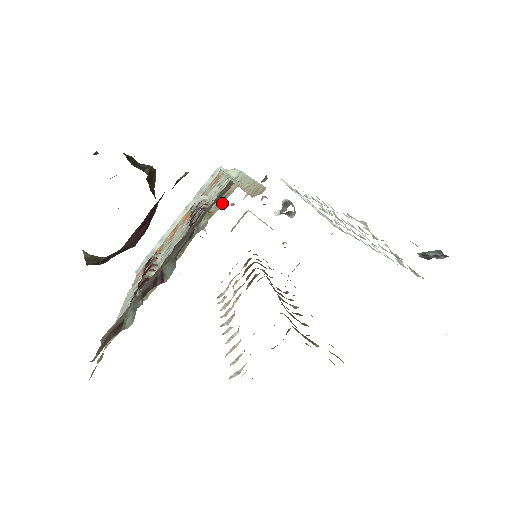
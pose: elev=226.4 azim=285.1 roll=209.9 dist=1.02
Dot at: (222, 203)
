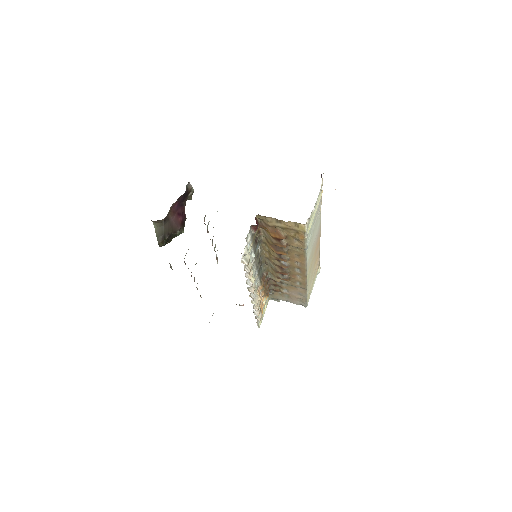
Dot at: occluded
